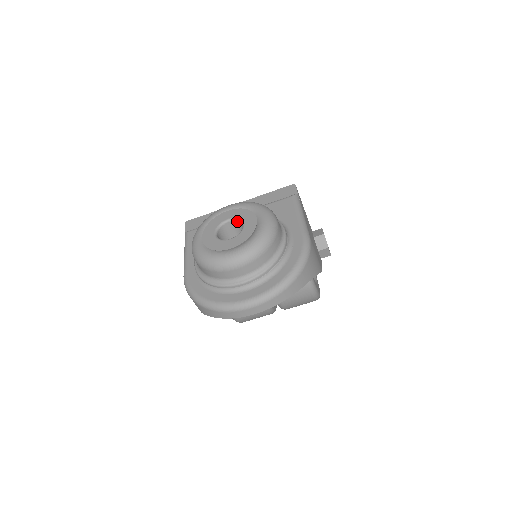
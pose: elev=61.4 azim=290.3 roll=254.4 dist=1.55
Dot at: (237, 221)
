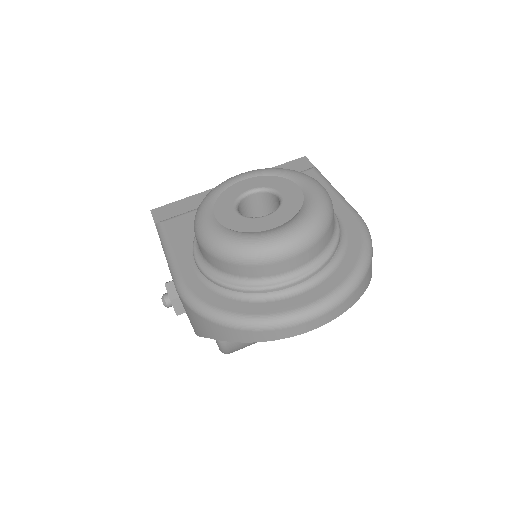
Dot at: (264, 192)
